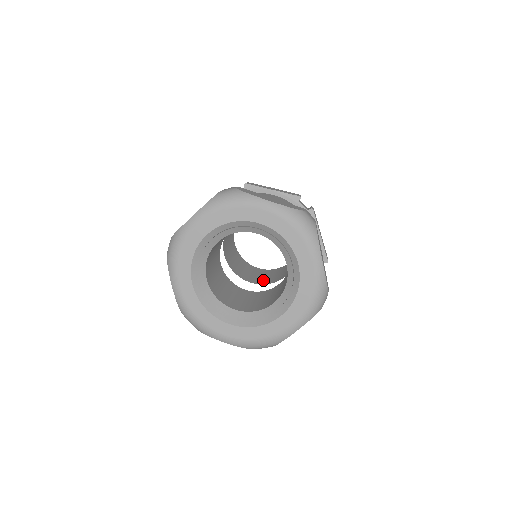
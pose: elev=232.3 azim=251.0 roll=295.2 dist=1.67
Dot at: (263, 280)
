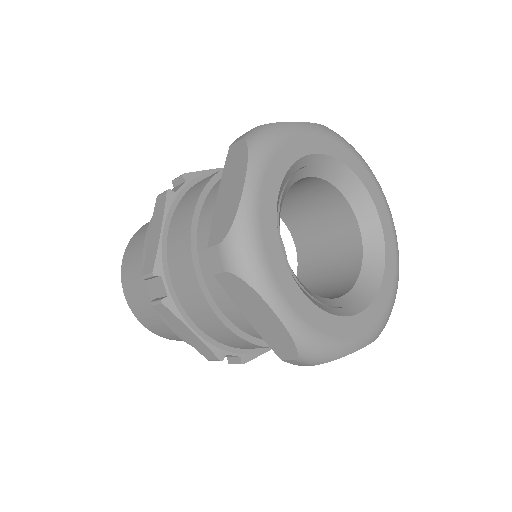
Dot at: occluded
